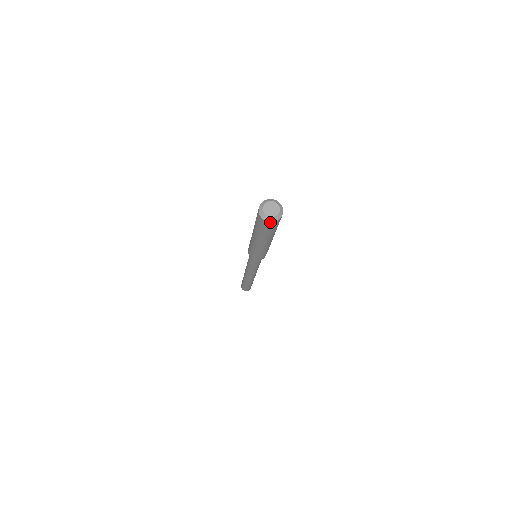
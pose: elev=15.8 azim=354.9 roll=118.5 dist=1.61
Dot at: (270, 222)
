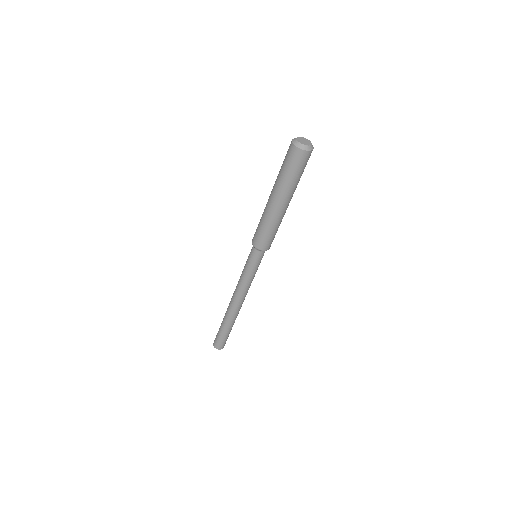
Dot at: (306, 151)
